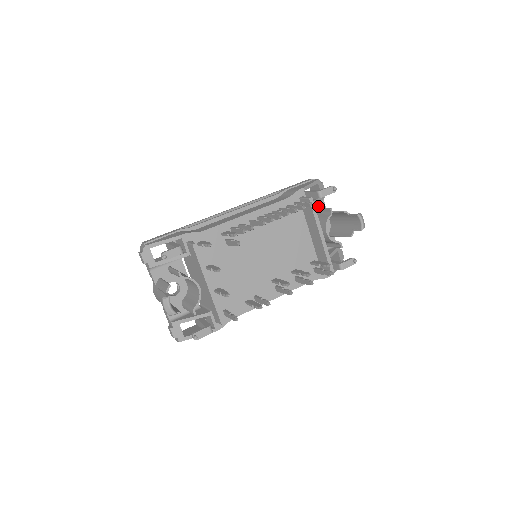
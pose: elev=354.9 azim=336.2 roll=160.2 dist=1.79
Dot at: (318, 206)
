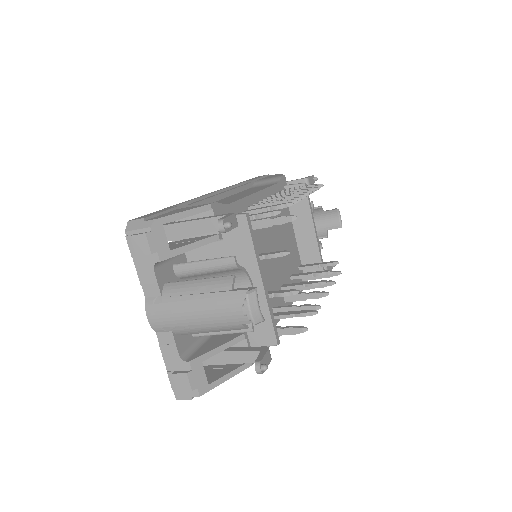
Dot at: occluded
